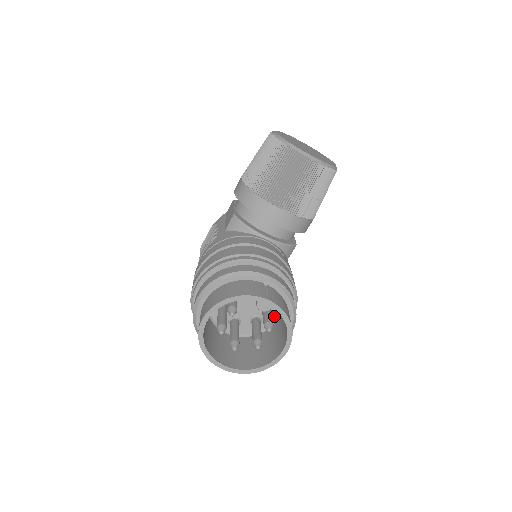
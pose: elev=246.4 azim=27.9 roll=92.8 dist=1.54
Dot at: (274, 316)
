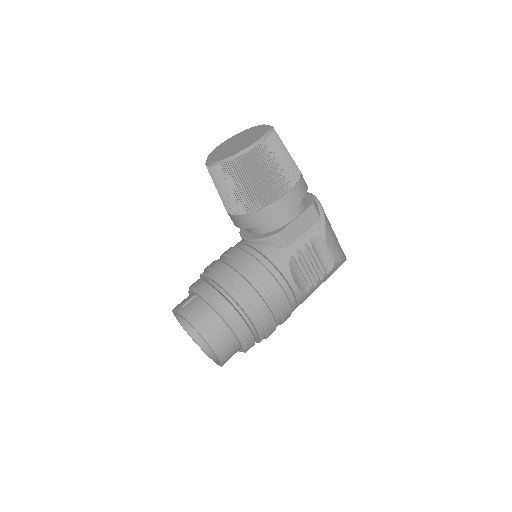
Dot at: occluded
